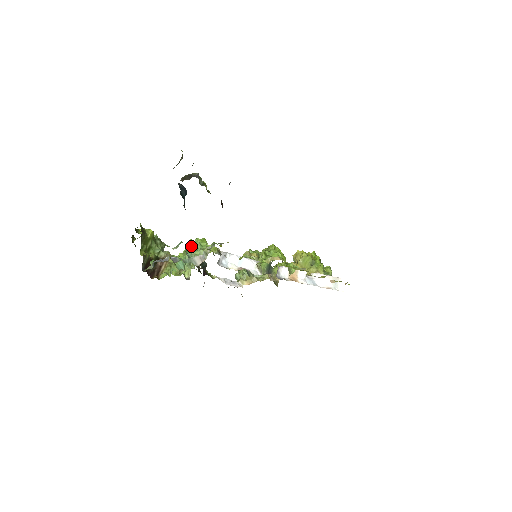
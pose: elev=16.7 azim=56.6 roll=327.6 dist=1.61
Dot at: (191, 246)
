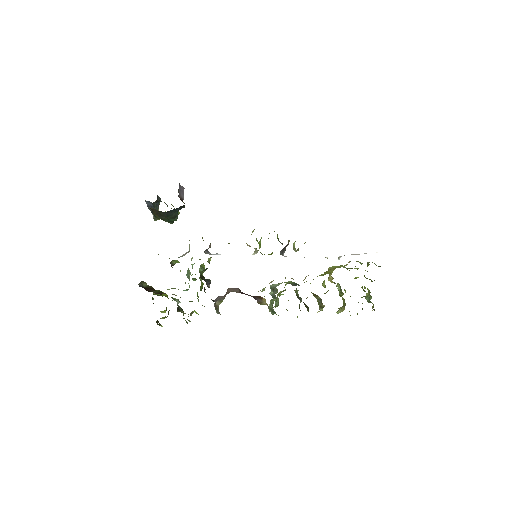
Dot at: occluded
